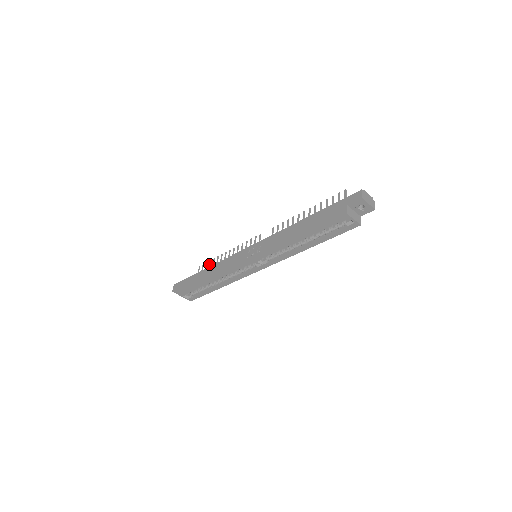
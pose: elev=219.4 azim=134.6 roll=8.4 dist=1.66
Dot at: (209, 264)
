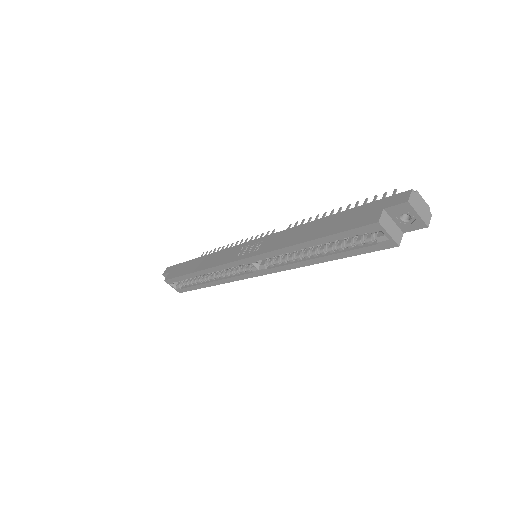
Dot at: occluded
